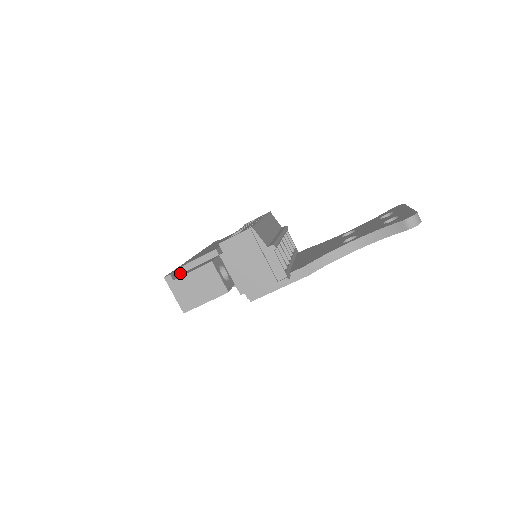
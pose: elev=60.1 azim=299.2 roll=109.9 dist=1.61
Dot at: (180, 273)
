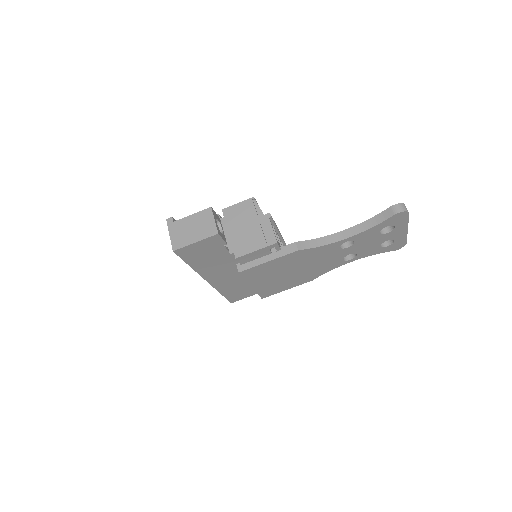
Dot at: occluded
